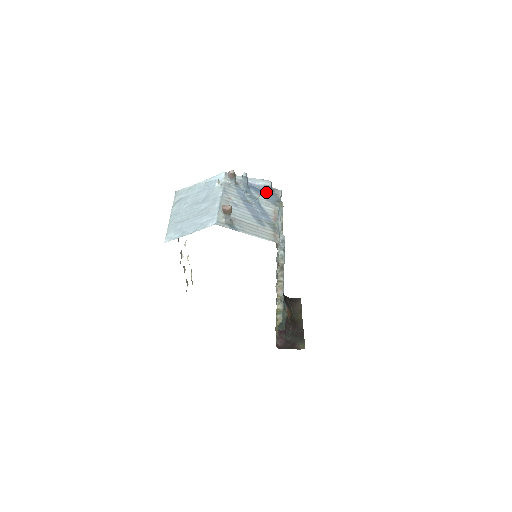
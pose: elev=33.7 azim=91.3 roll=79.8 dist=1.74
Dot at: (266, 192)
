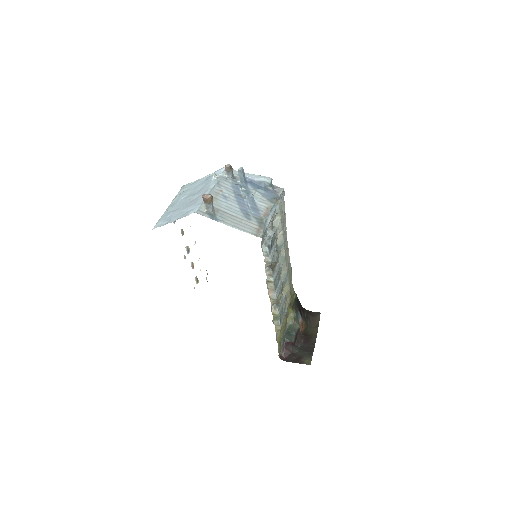
Dot at: (265, 189)
